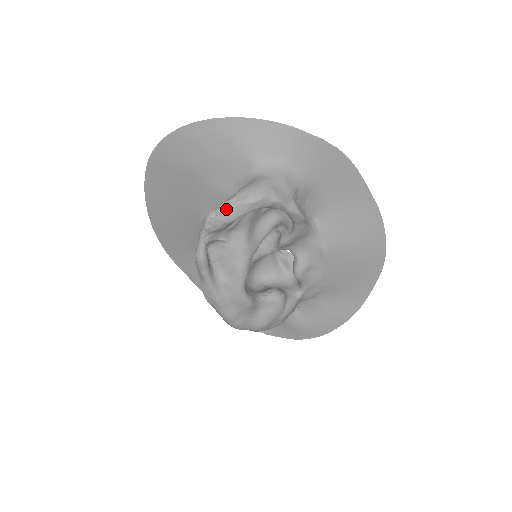
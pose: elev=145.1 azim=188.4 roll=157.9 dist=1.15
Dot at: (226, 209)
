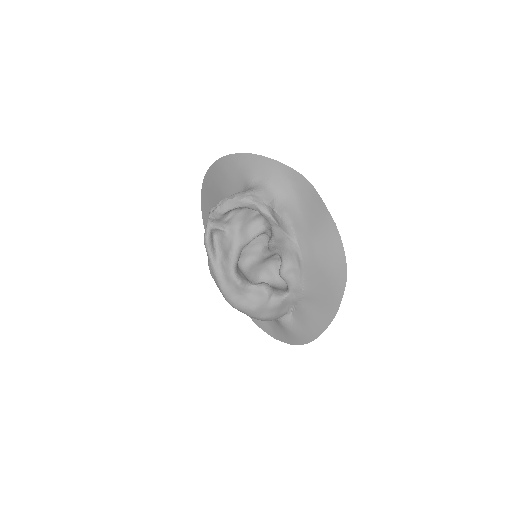
Dot at: (220, 204)
